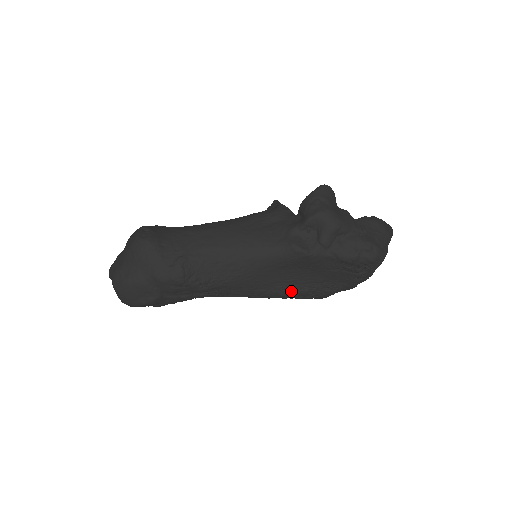
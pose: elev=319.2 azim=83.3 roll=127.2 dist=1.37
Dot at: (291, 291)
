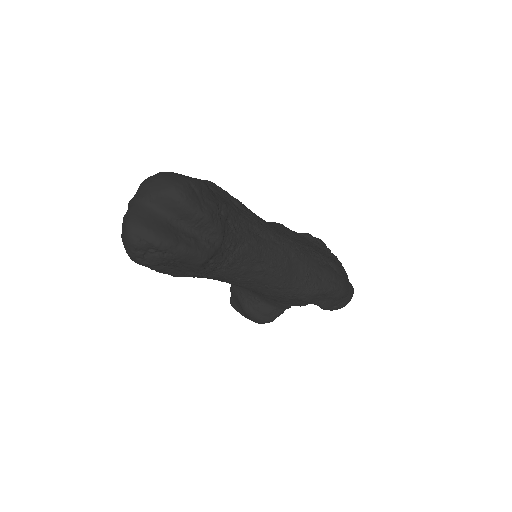
Dot at: occluded
